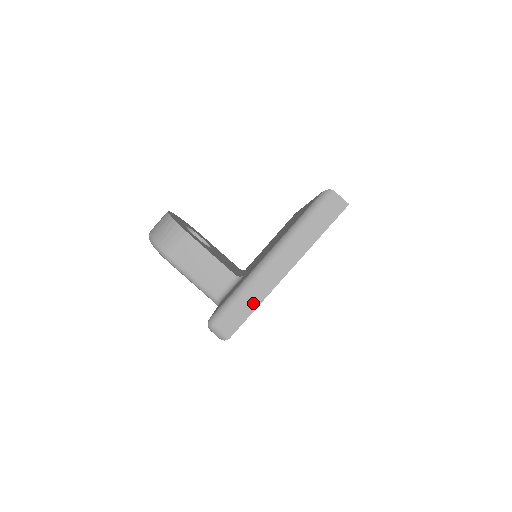
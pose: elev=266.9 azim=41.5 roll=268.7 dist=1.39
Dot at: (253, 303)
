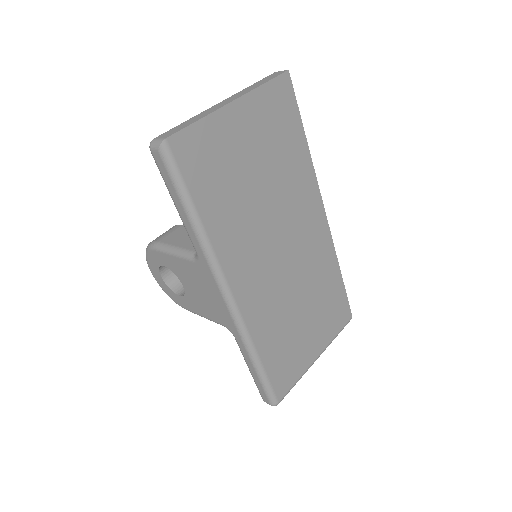
Dot at: (196, 119)
